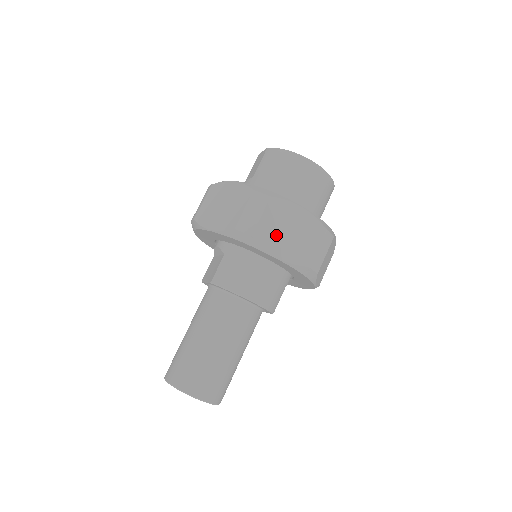
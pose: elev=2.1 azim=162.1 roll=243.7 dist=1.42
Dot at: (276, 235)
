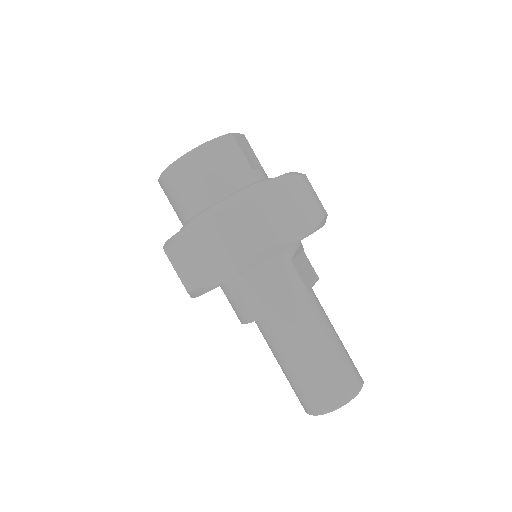
Dot at: (208, 265)
